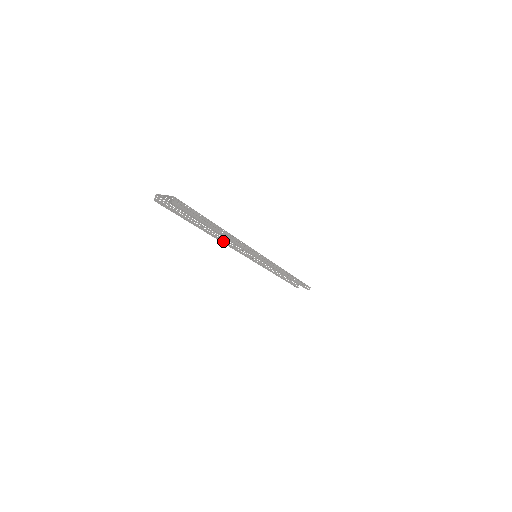
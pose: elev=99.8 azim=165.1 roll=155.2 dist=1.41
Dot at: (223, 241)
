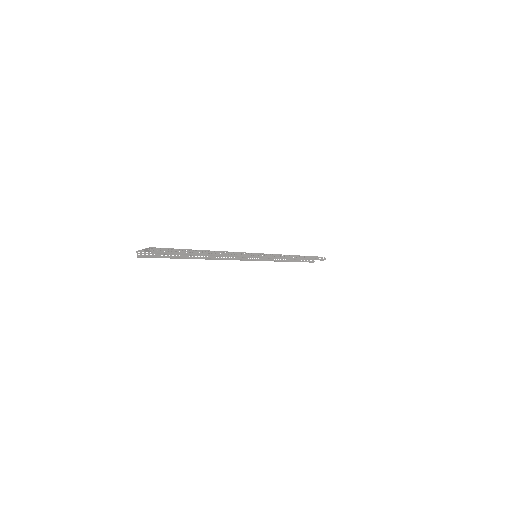
Dot at: (218, 258)
